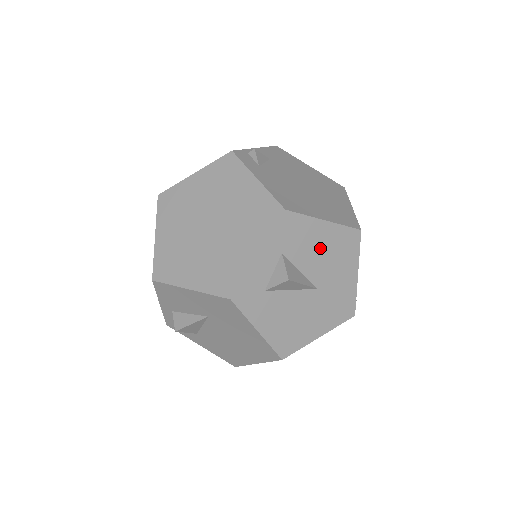
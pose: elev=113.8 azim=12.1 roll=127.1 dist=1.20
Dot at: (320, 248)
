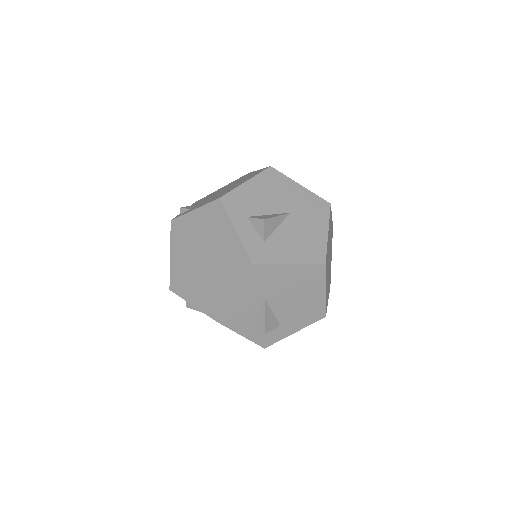
Dot at: (262, 195)
